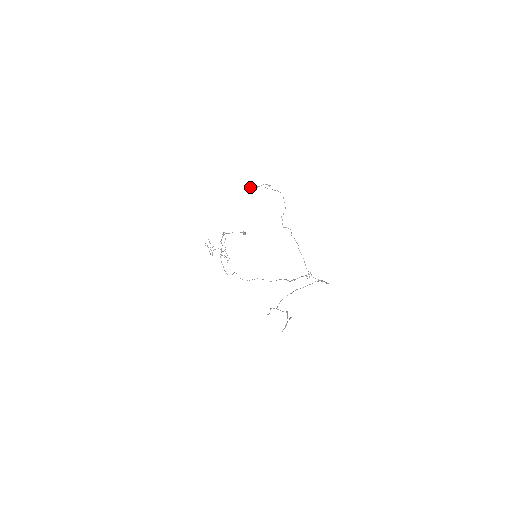
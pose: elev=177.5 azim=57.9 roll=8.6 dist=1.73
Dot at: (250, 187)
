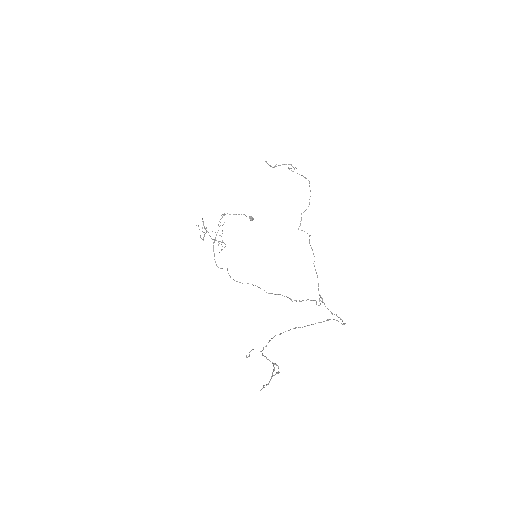
Dot at: (267, 163)
